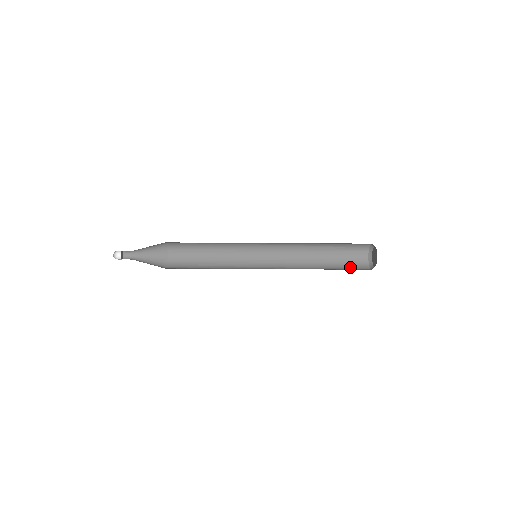
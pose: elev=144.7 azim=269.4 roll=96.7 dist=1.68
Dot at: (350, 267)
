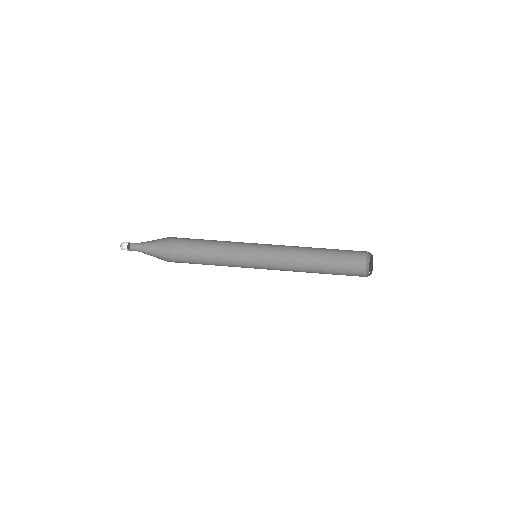
Dot at: (346, 266)
